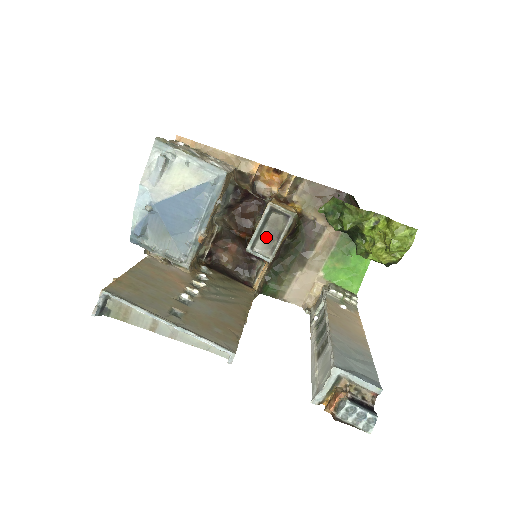
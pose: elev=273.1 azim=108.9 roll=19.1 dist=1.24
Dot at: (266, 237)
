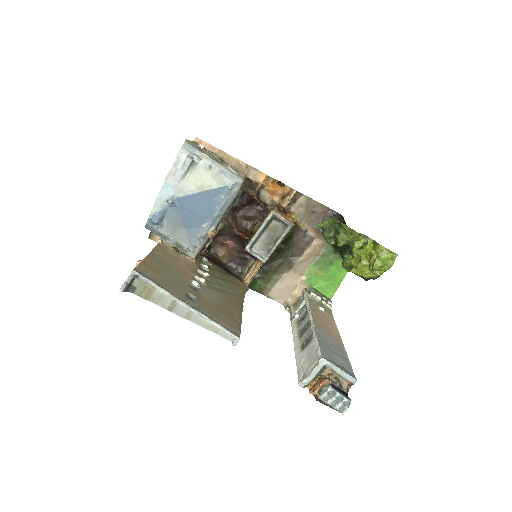
Dot at: (264, 240)
